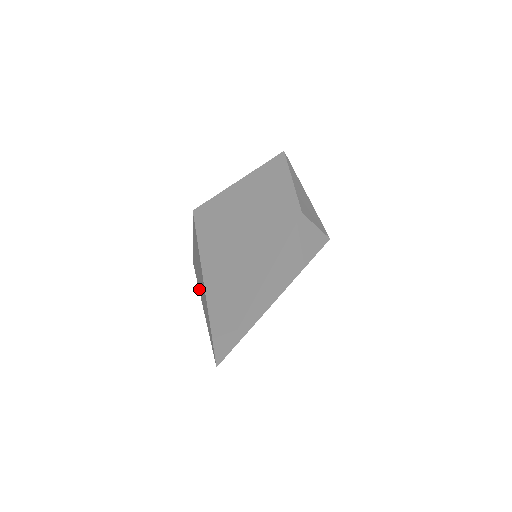
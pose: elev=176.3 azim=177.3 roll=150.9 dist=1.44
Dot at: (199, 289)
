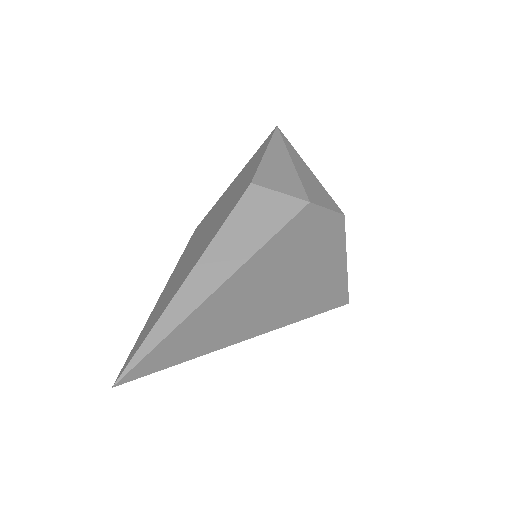
Dot at: occluded
